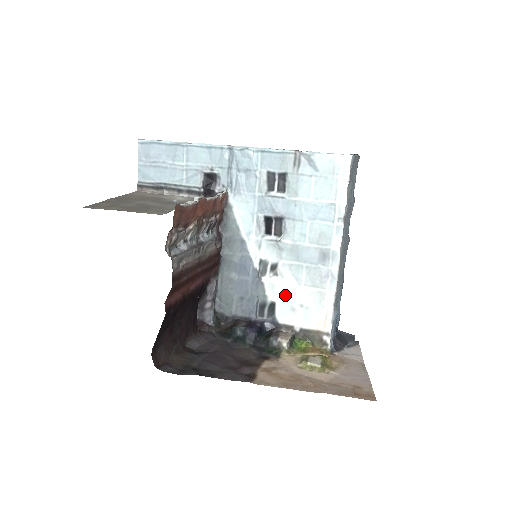
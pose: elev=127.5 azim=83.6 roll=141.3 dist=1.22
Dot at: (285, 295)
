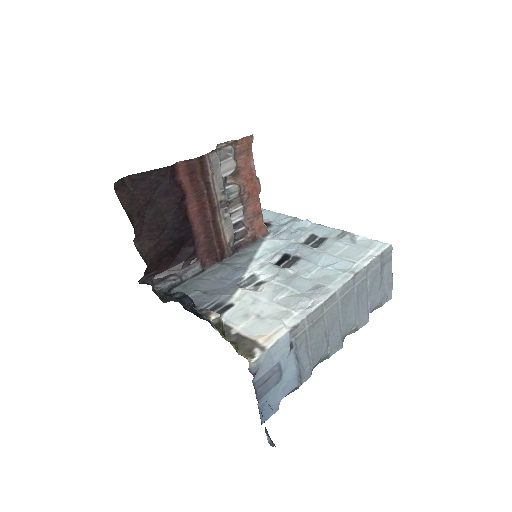
Dot at: (250, 303)
